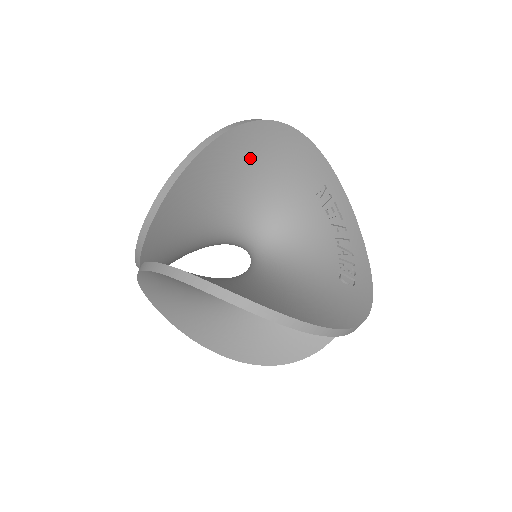
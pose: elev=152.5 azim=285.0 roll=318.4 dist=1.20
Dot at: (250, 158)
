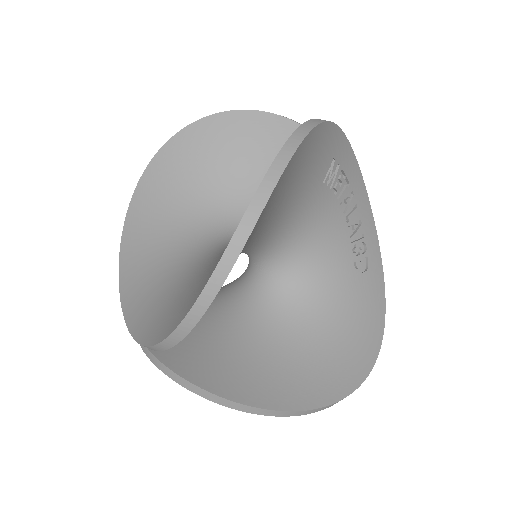
Dot at: (264, 218)
